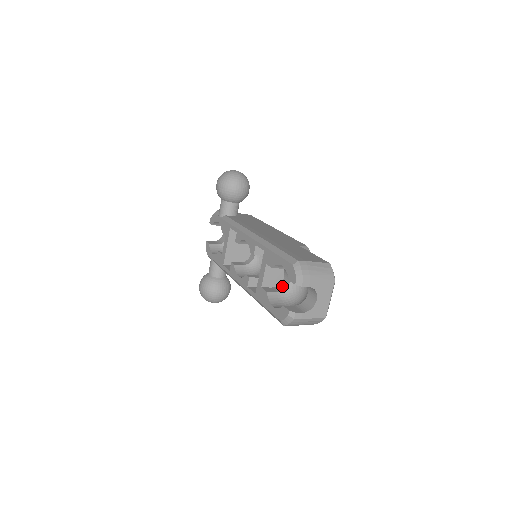
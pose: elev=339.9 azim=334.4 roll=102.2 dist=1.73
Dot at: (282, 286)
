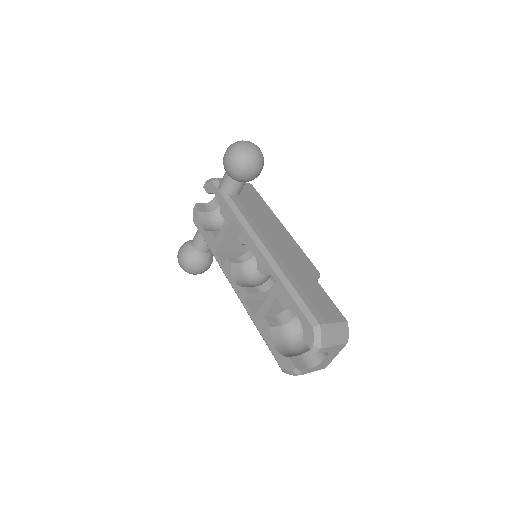
Dot at: (285, 317)
